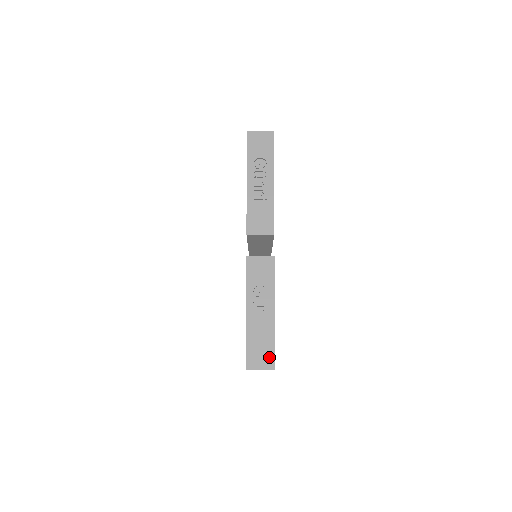
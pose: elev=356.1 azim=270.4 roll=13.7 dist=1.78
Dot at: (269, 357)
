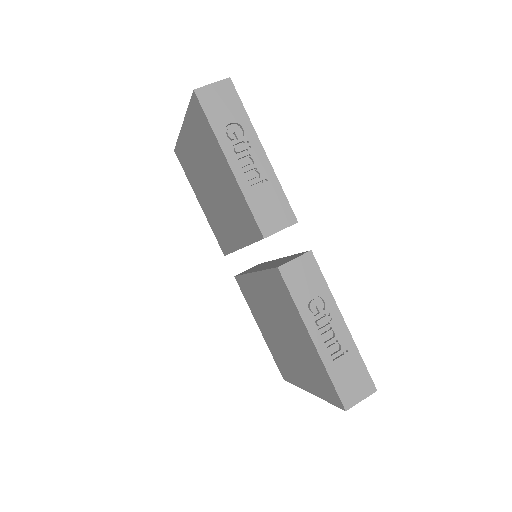
Dot at: (364, 379)
